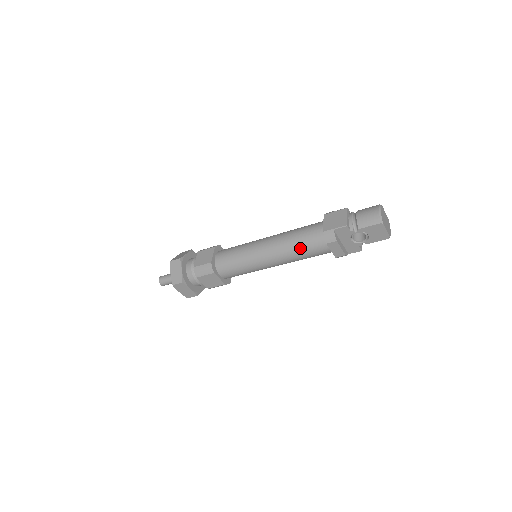
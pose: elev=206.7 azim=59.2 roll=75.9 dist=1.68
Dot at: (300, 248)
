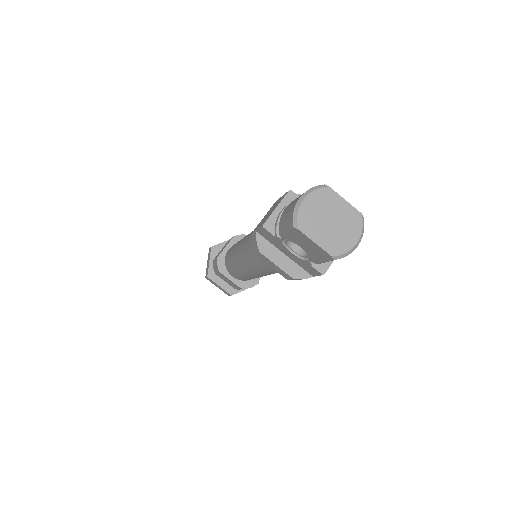
Dot at: (253, 255)
